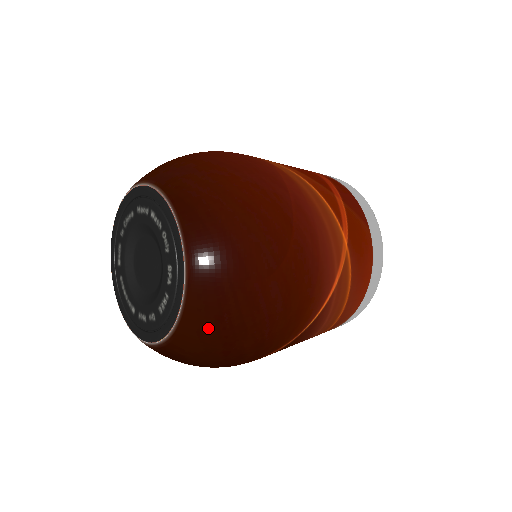
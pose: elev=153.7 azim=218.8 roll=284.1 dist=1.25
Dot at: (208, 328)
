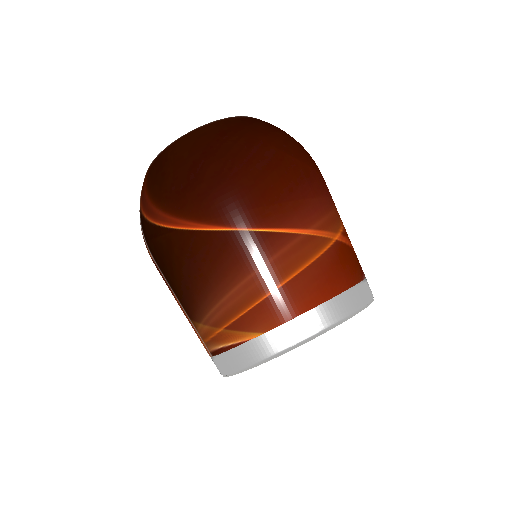
Dot at: (210, 135)
